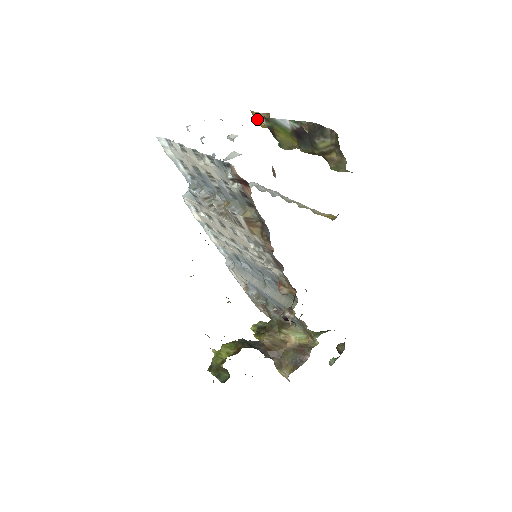
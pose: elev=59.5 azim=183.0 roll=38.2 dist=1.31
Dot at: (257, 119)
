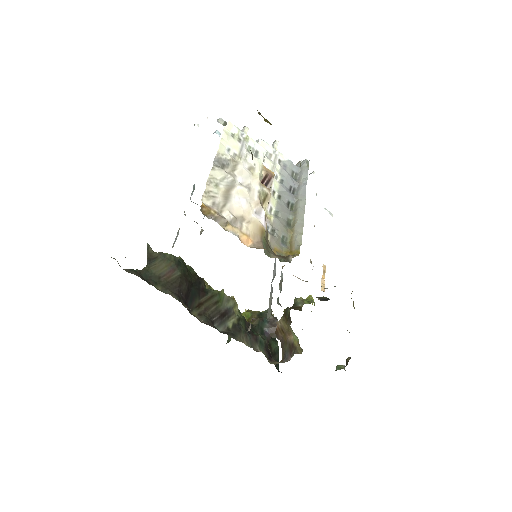
Dot at: occluded
